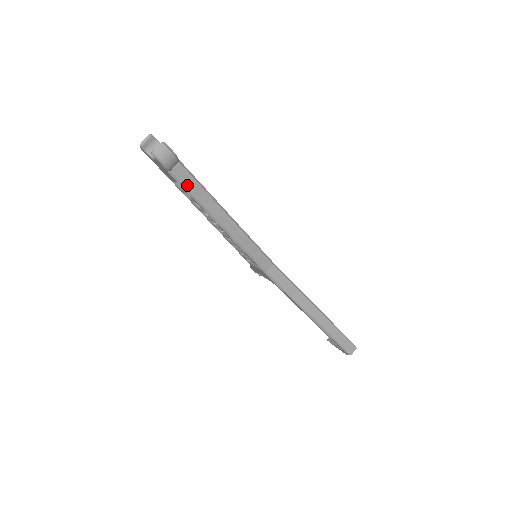
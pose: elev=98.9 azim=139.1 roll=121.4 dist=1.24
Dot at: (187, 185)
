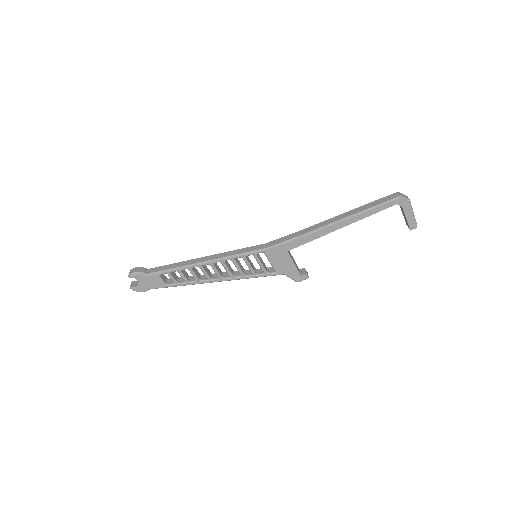
Dot at: (162, 270)
